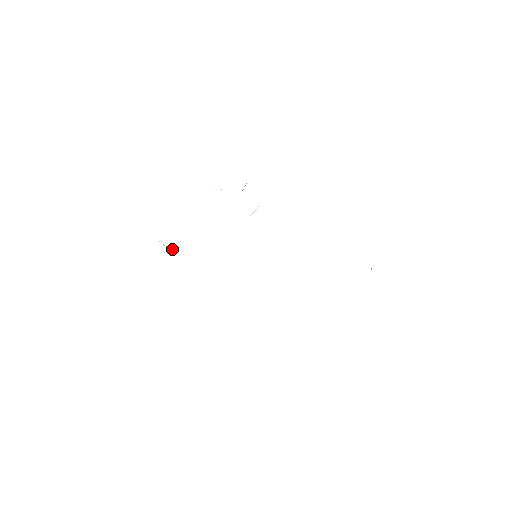
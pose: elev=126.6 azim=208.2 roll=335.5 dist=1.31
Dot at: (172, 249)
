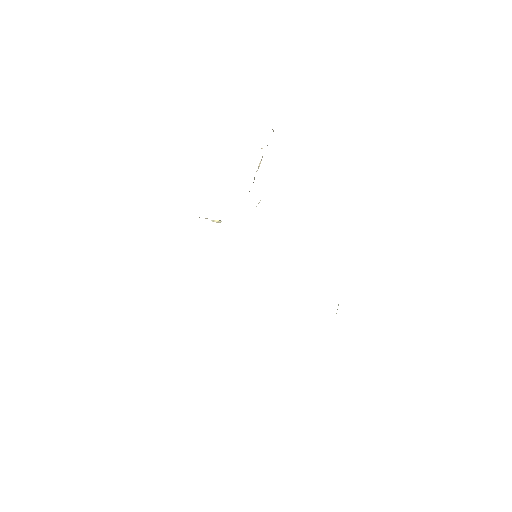
Dot at: (218, 220)
